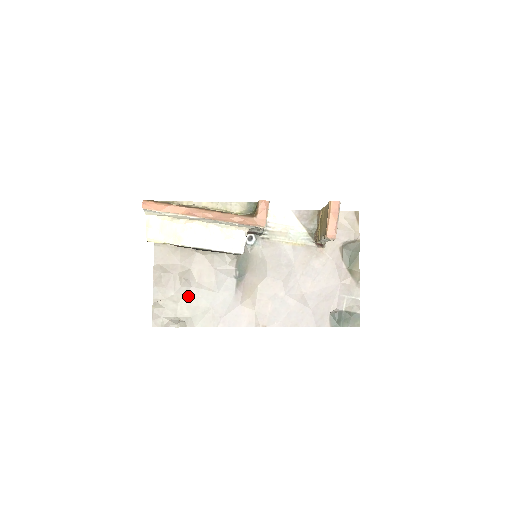
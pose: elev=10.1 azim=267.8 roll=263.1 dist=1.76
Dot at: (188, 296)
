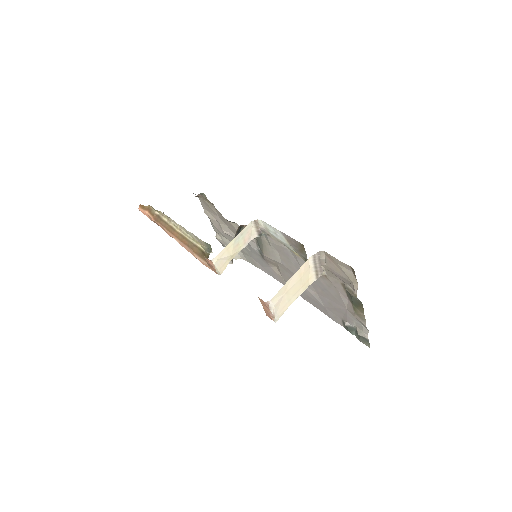
Dot at: occluded
